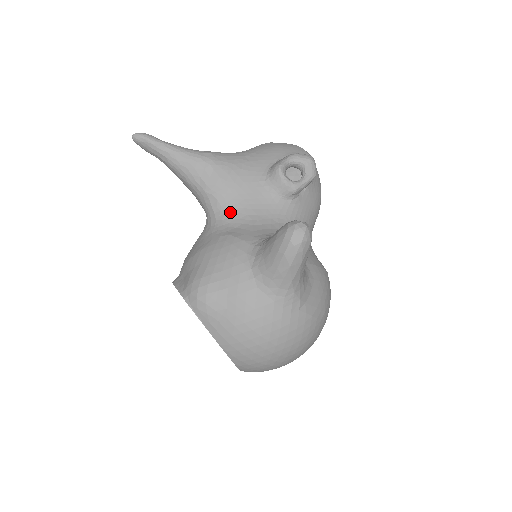
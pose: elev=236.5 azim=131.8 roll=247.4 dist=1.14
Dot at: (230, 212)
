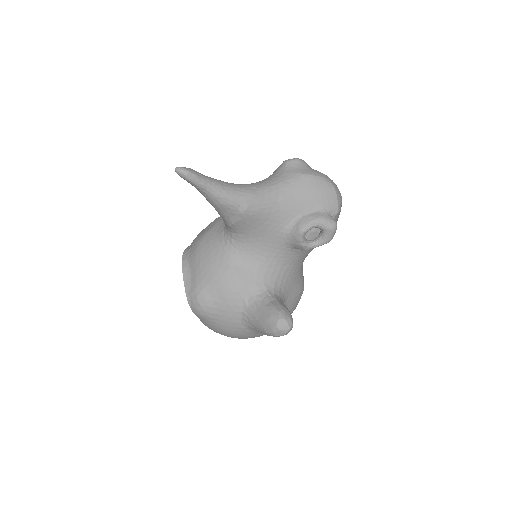
Dot at: (245, 247)
